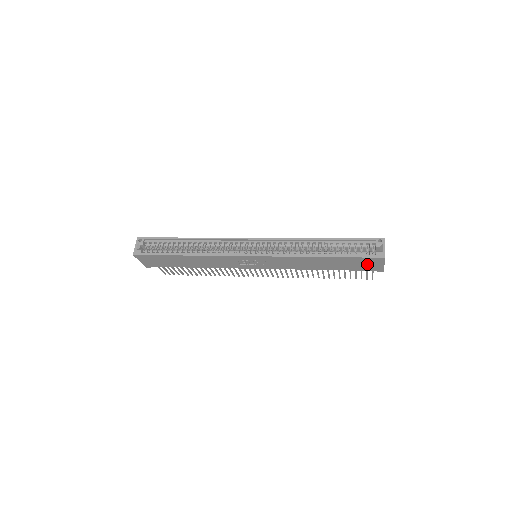
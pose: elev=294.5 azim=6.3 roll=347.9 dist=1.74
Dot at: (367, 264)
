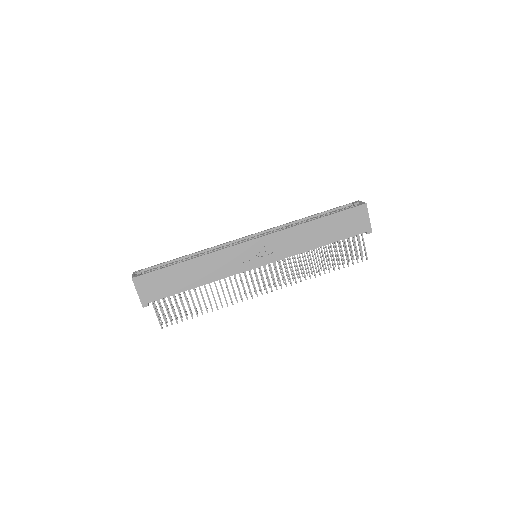
Dot at: (355, 221)
